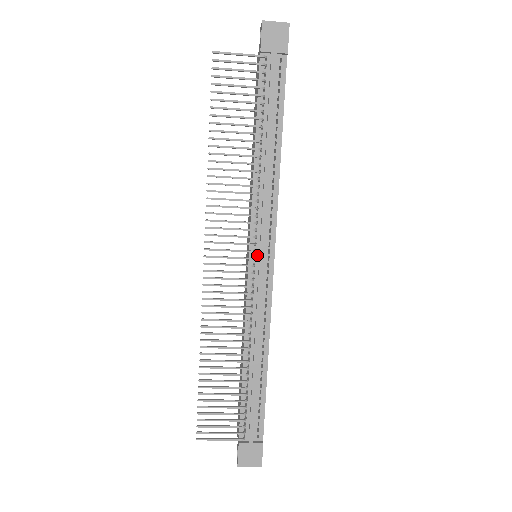
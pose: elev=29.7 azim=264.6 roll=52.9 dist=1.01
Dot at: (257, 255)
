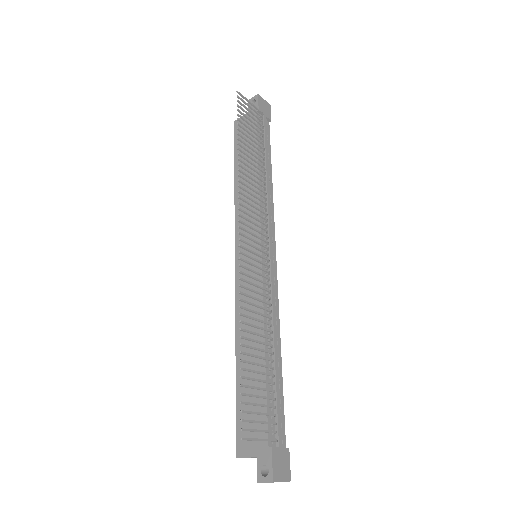
Dot at: (266, 249)
